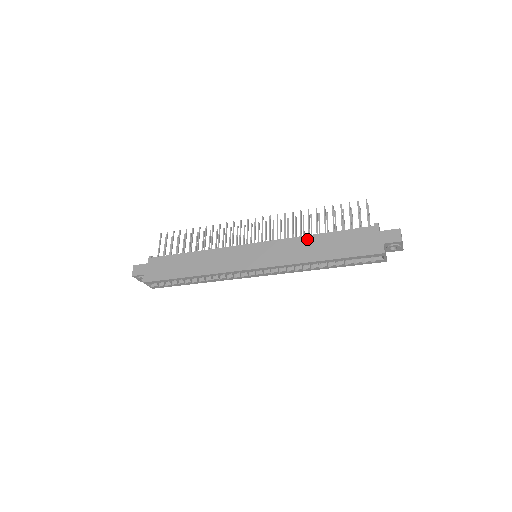
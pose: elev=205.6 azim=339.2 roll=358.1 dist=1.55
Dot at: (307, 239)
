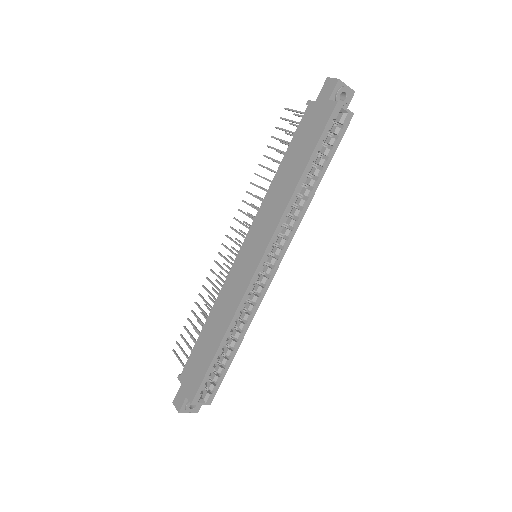
Dot at: (274, 184)
